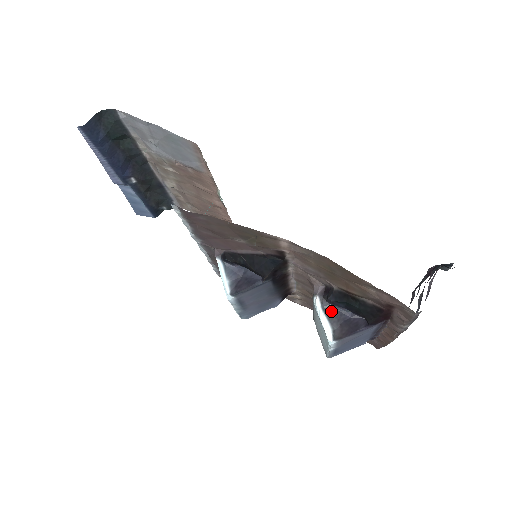
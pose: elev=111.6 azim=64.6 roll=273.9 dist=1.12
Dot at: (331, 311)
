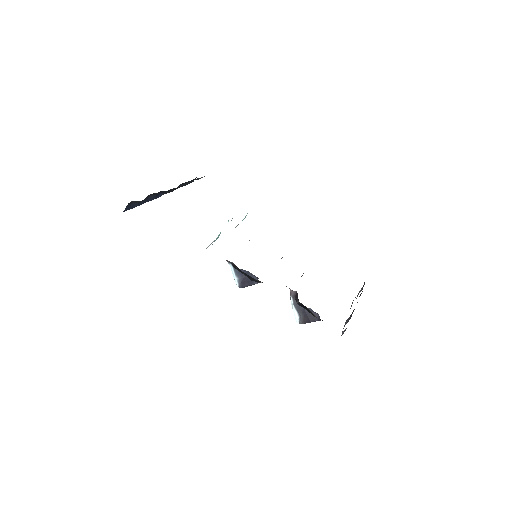
Dot at: (299, 307)
